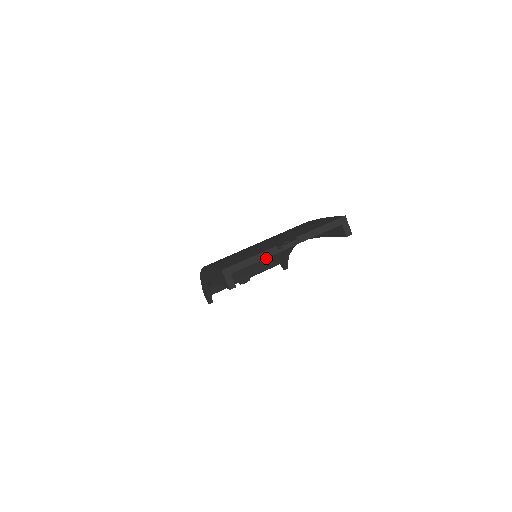
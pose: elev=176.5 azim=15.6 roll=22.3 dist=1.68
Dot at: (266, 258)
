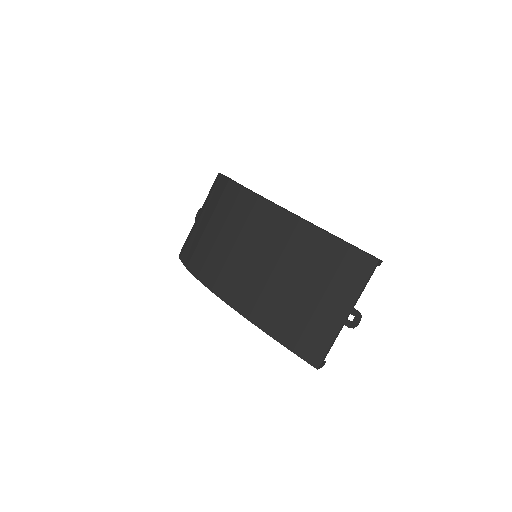
Dot at: occluded
